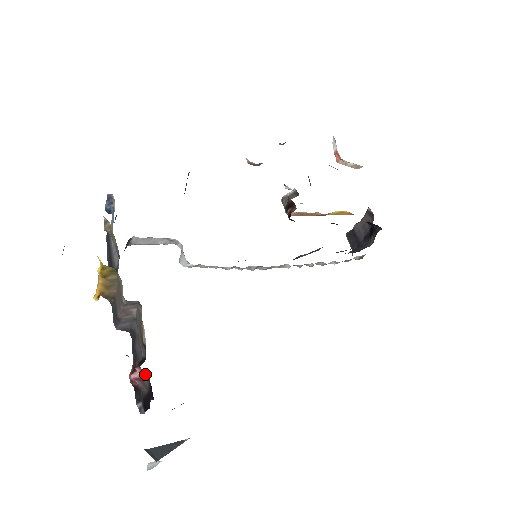
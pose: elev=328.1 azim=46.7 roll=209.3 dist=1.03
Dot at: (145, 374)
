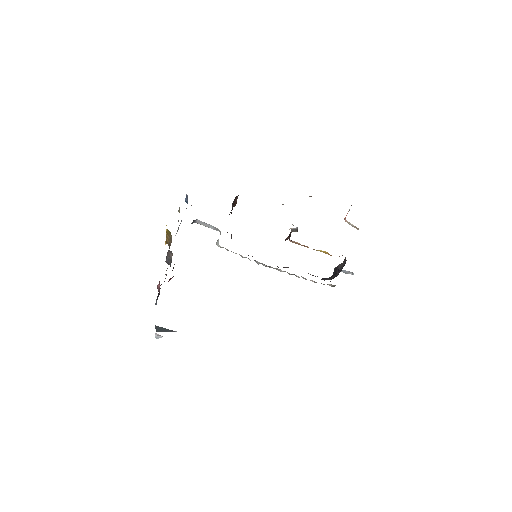
Dot at: occluded
